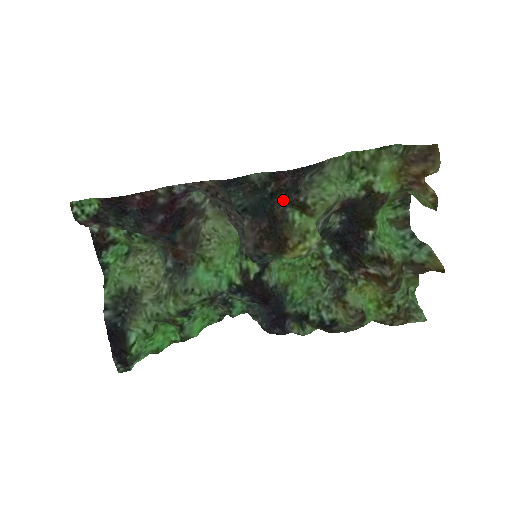
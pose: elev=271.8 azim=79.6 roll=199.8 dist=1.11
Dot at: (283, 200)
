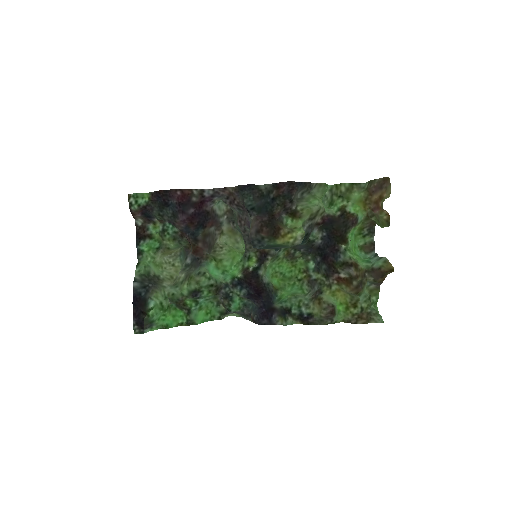
Dot at: (280, 204)
